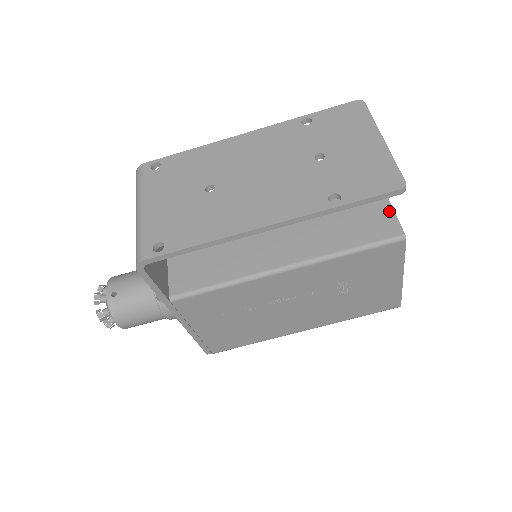
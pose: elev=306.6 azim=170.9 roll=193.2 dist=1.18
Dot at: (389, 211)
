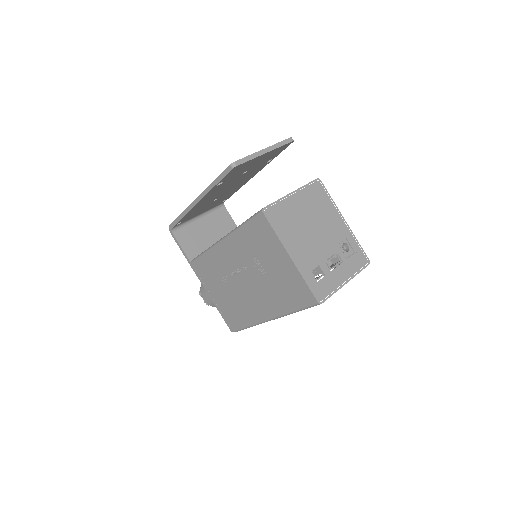
Dot at: (277, 200)
